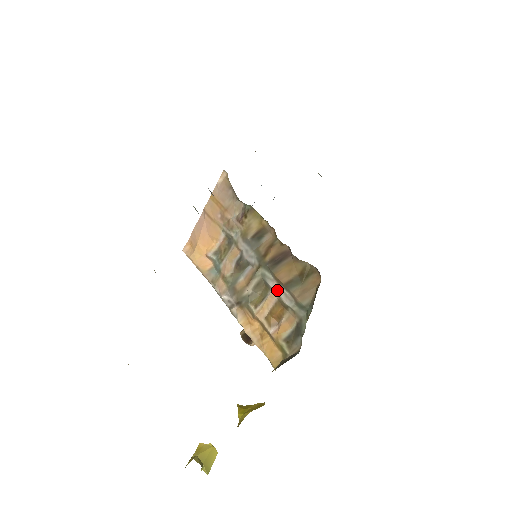
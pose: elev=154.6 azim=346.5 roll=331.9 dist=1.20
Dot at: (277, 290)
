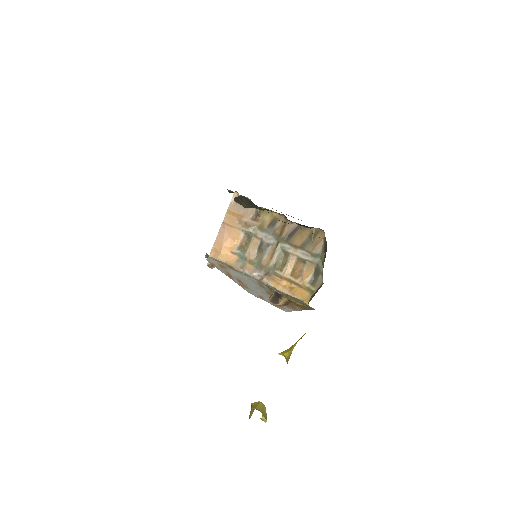
Dot at: (295, 253)
